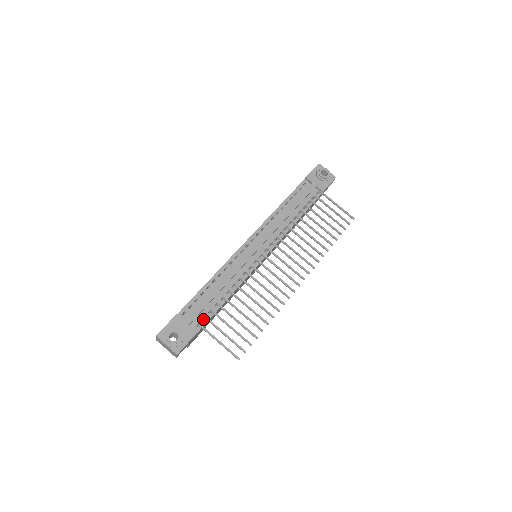
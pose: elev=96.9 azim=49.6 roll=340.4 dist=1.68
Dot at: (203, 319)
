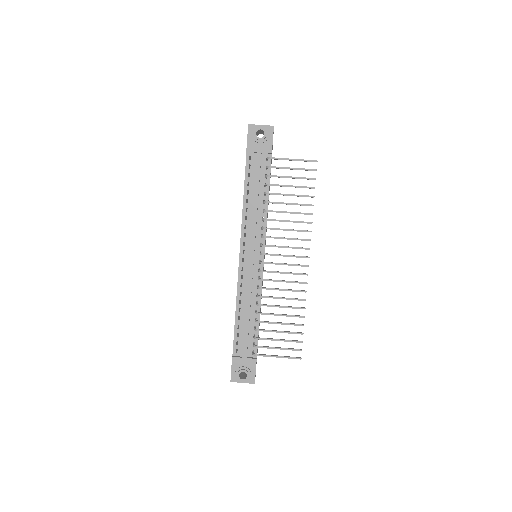
Dot at: (253, 345)
